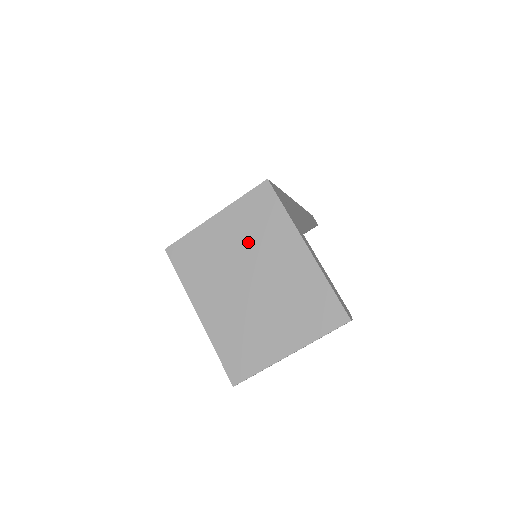
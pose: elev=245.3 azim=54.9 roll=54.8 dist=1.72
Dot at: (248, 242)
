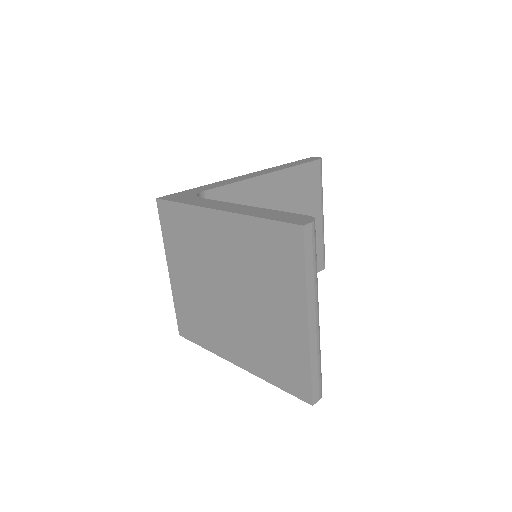
Dot at: (196, 263)
